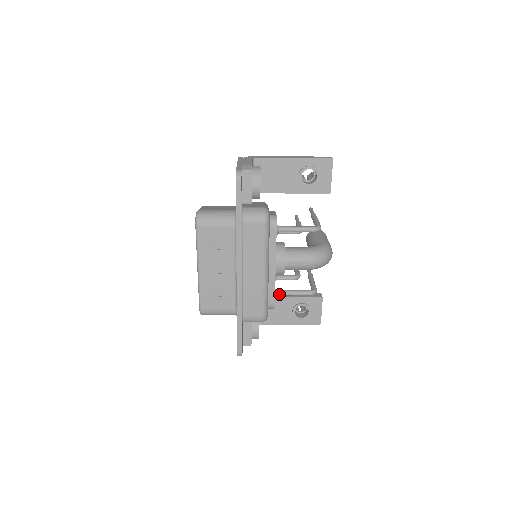
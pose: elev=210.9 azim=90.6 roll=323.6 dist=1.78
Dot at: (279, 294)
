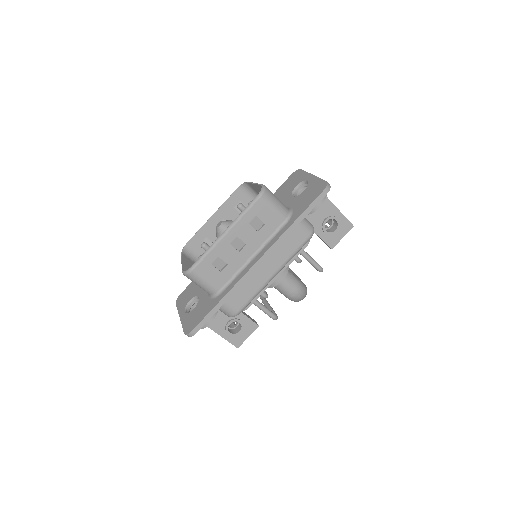
Dot at: occluded
